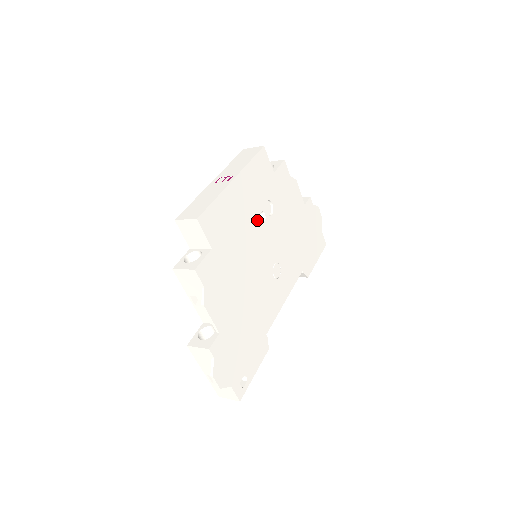
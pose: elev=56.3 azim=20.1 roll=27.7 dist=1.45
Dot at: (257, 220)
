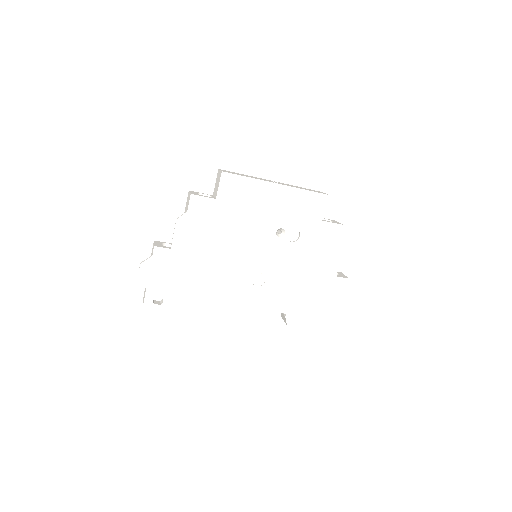
Dot at: (273, 229)
